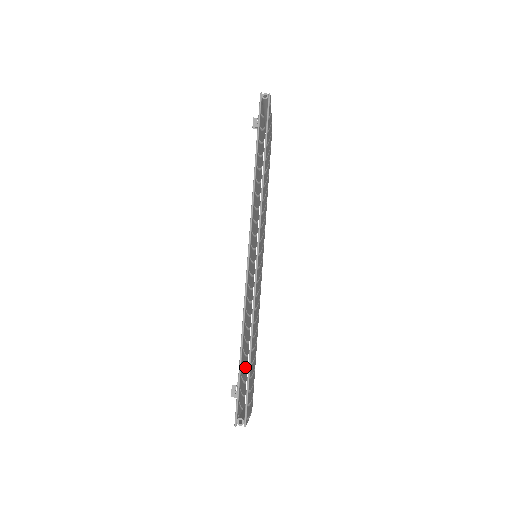
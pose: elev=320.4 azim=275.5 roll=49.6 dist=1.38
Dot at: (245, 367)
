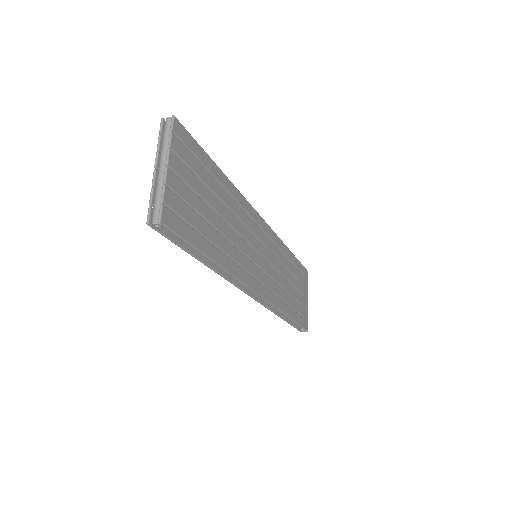
Dot at: occluded
